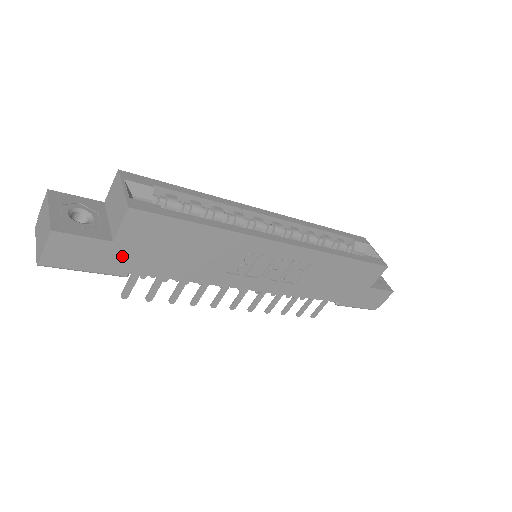
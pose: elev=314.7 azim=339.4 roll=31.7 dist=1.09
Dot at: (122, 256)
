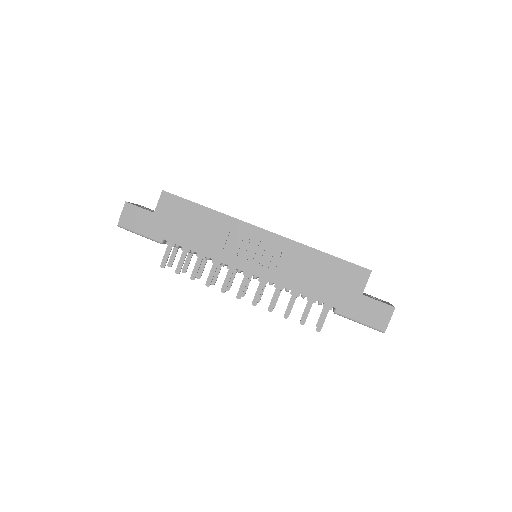
Dot at: (158, 224)
